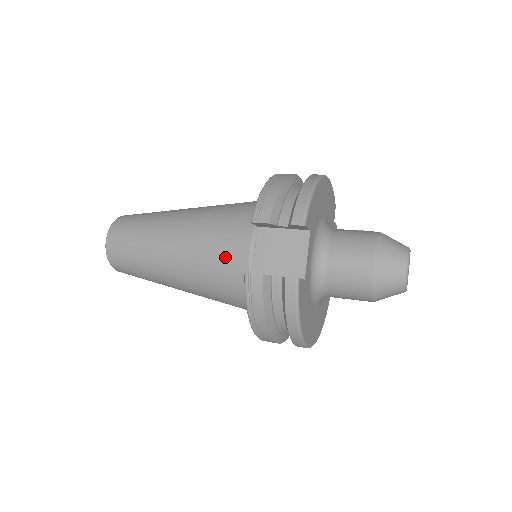
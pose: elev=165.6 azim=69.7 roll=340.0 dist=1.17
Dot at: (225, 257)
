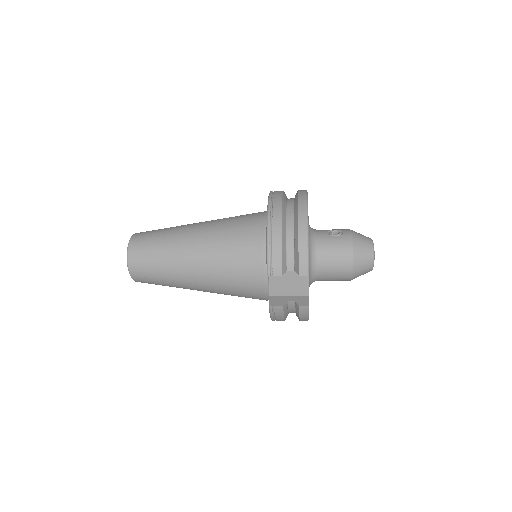
Dot at: (244, 284)
